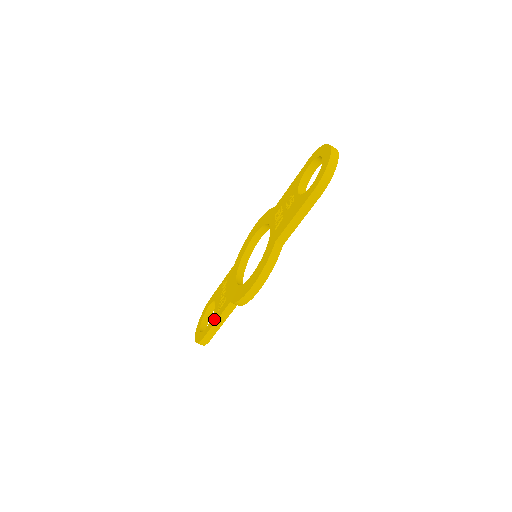
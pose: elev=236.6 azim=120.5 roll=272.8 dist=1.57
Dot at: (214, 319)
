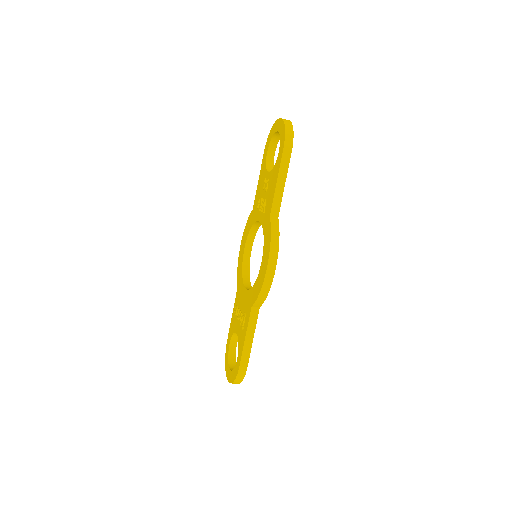
Dot at: (242, 340)
